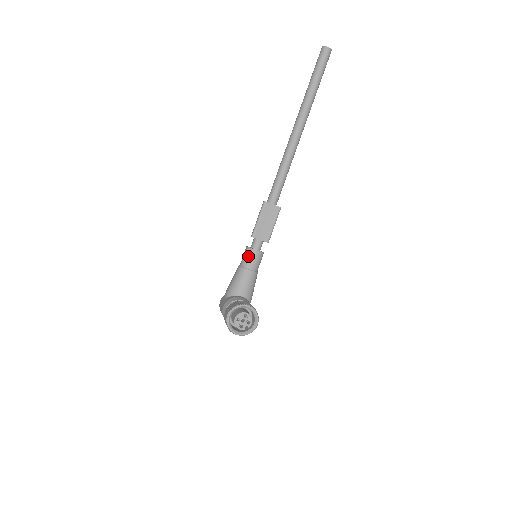
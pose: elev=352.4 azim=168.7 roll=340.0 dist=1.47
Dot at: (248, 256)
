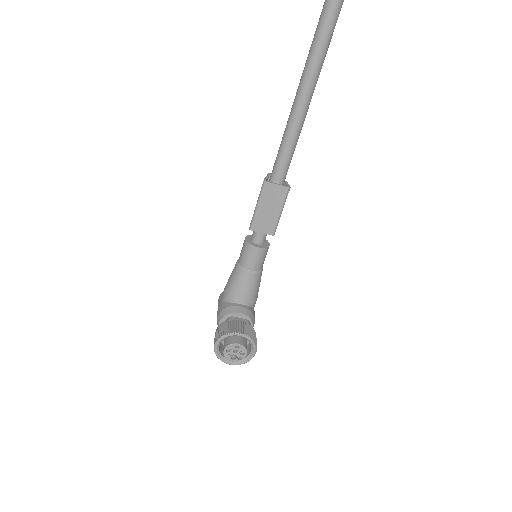
Dot at: (246, 254)
